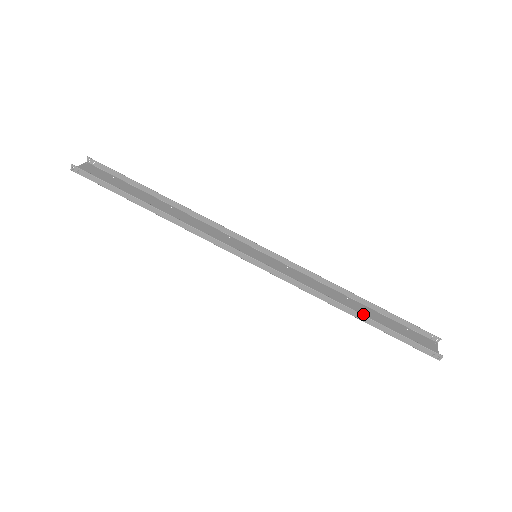
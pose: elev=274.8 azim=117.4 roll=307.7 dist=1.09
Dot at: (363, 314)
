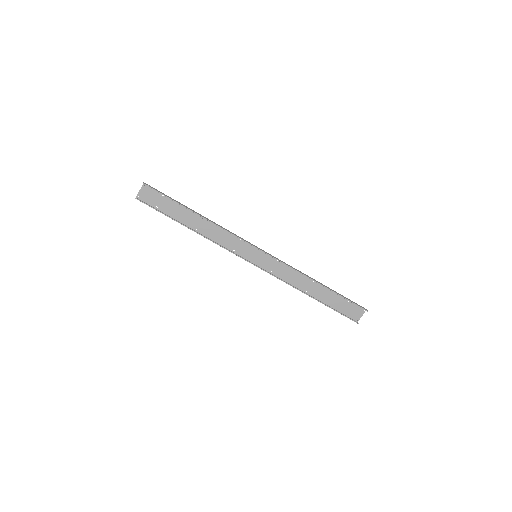
Dot at: (319, 293)
